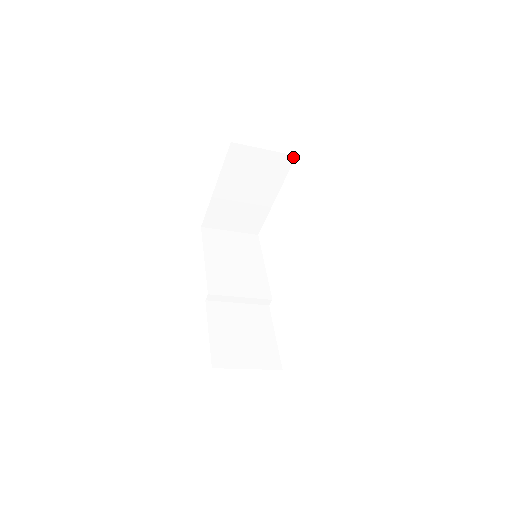
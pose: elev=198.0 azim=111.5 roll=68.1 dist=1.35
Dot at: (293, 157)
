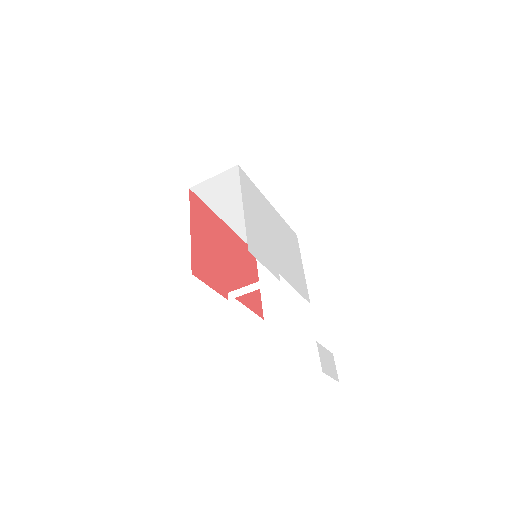
Dot at: occluded
